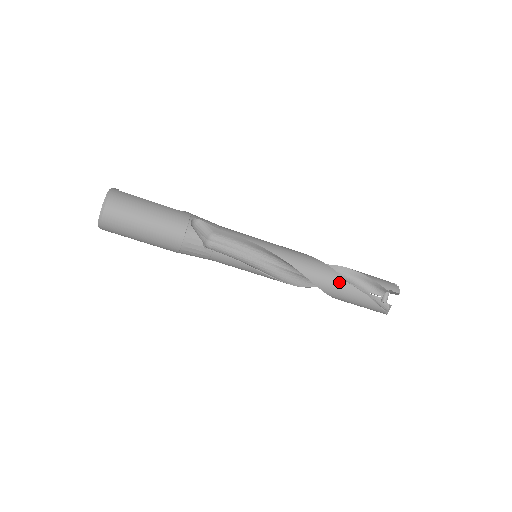
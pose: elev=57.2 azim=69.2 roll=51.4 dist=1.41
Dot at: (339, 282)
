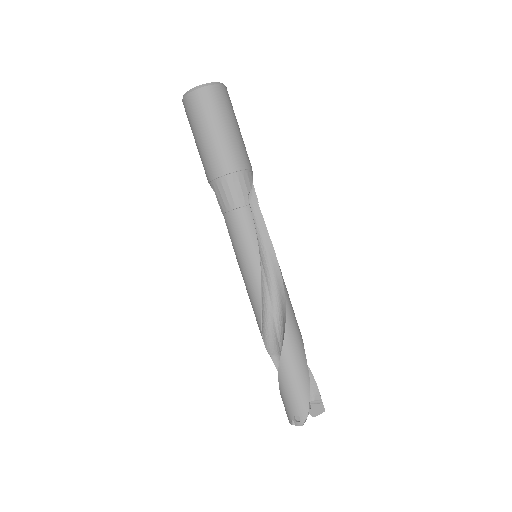
Dot at: (301, 343)
